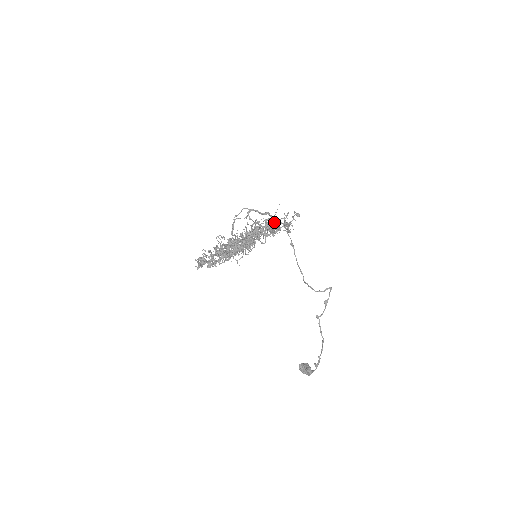
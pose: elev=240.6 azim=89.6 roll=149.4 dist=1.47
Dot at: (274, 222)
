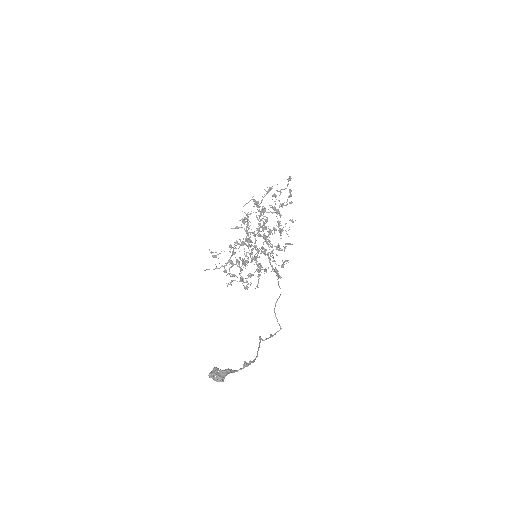
Dot at: occluded
